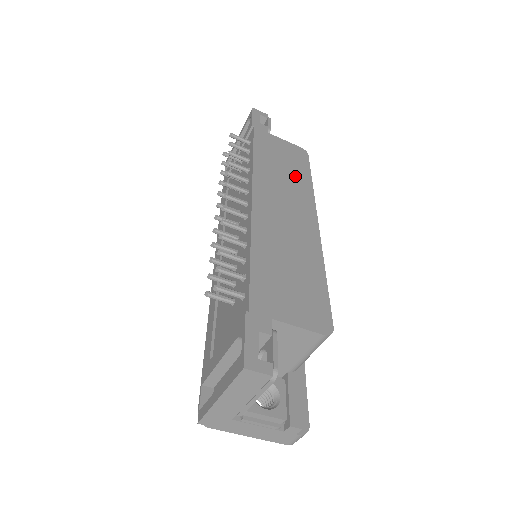
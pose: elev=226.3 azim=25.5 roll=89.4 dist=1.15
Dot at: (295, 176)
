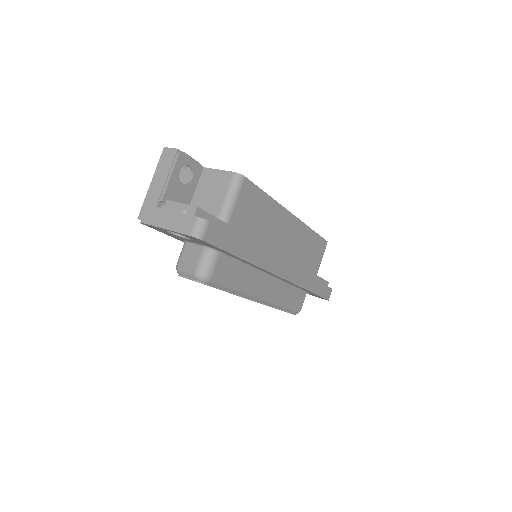
Dot at: occluded
